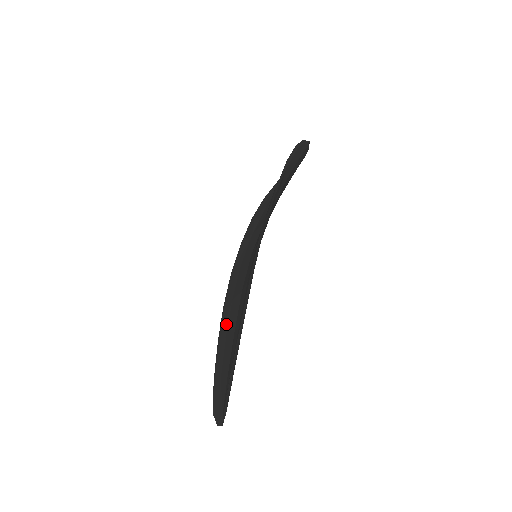
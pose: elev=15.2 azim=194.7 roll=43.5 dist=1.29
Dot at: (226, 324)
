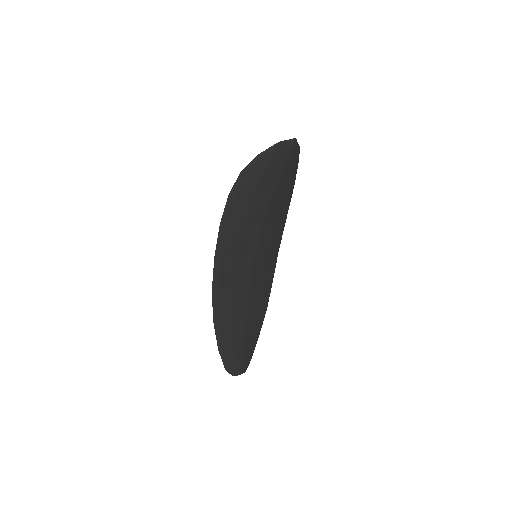
Dot at: (260, 301)
